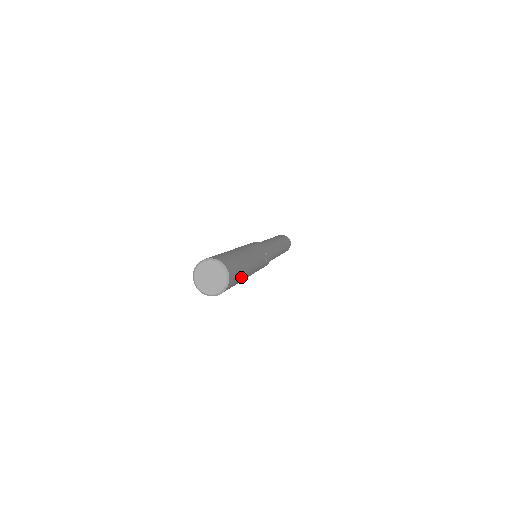
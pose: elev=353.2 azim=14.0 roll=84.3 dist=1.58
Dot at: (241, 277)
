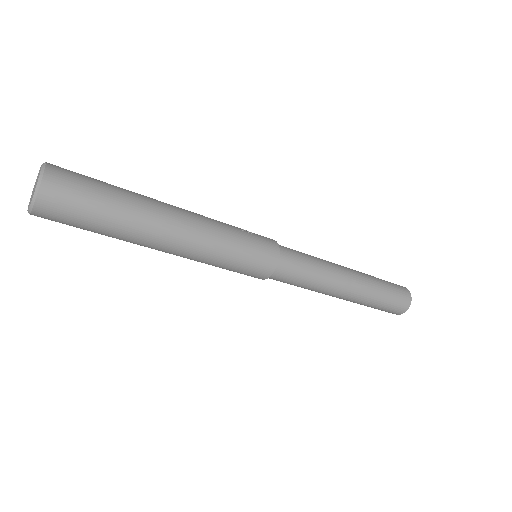
Dot at: (115, 191)
